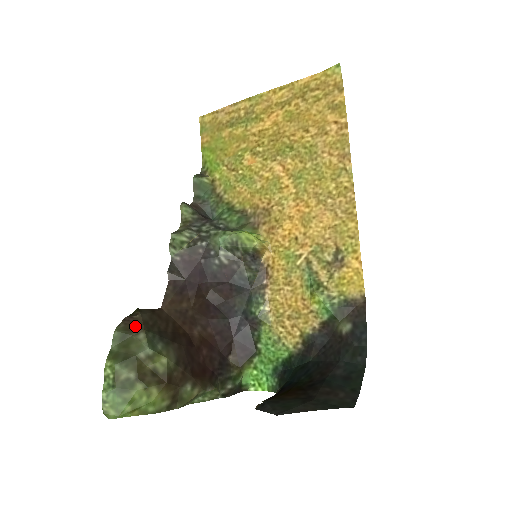
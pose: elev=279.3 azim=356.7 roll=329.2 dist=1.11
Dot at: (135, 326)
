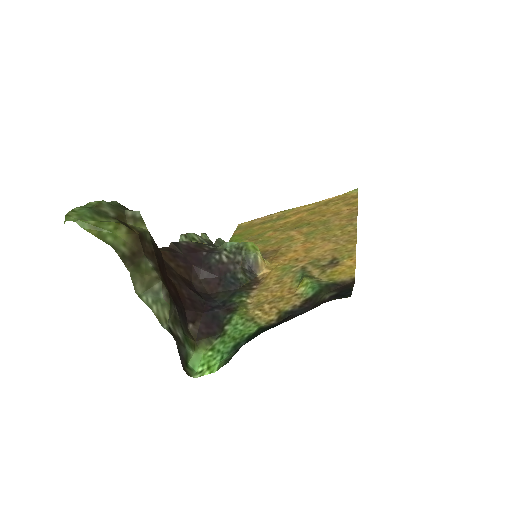
Dot at: occluded
